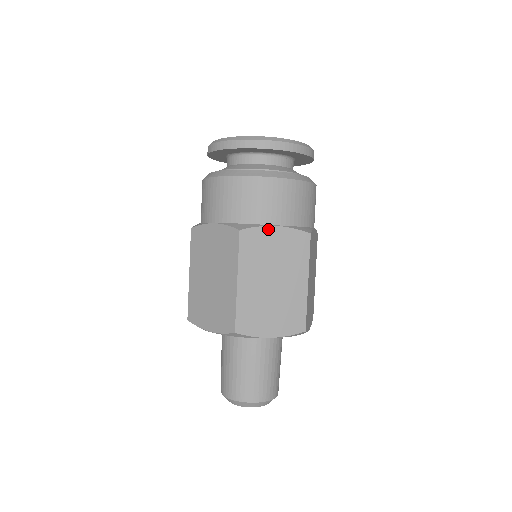
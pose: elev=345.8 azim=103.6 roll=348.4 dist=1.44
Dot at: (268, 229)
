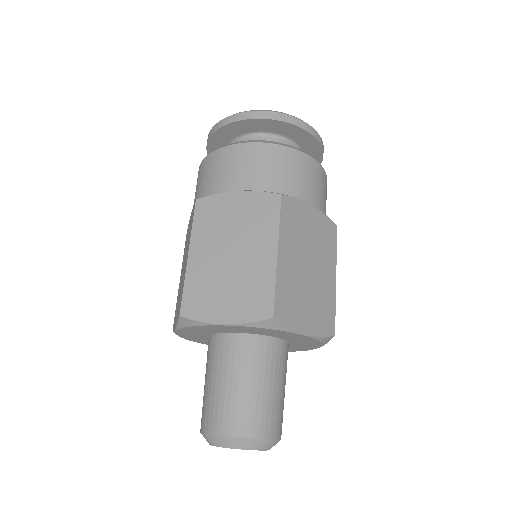
Dot at: (305, 205)
